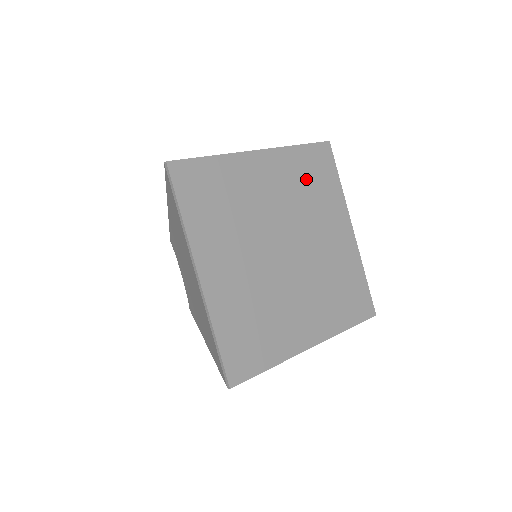
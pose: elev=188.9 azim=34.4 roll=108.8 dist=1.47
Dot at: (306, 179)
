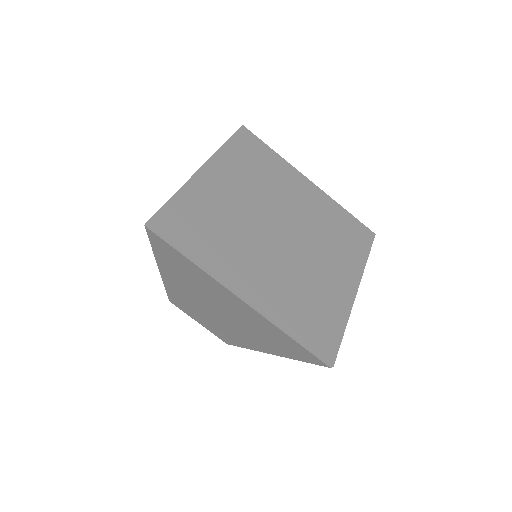
Dot at: (336, 226)
